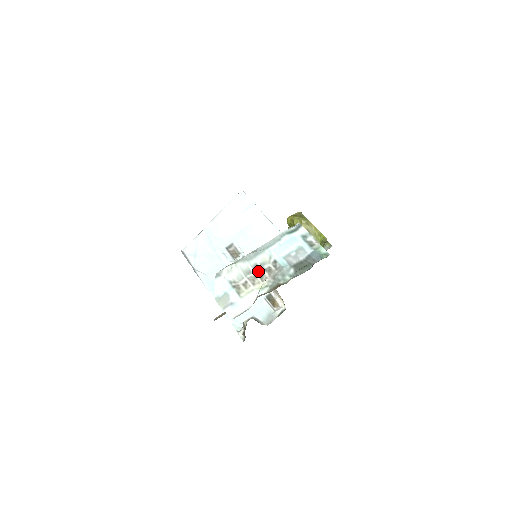
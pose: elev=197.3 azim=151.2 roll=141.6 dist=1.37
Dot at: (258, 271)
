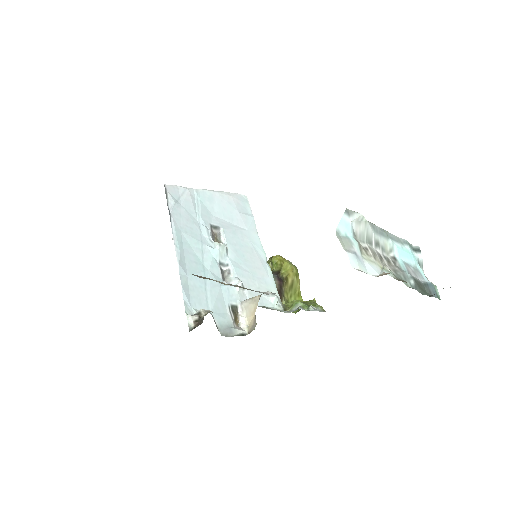
Dot at: (378, 251)
